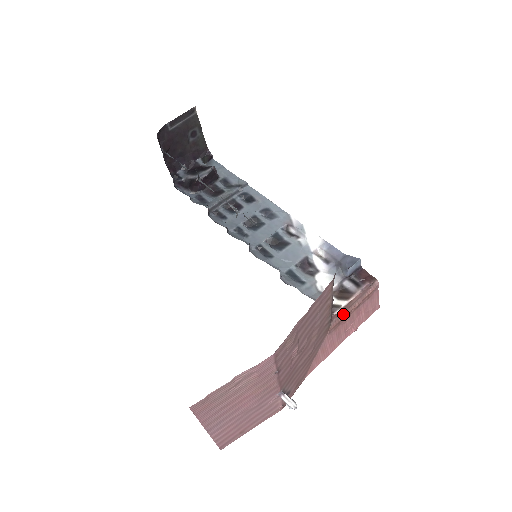
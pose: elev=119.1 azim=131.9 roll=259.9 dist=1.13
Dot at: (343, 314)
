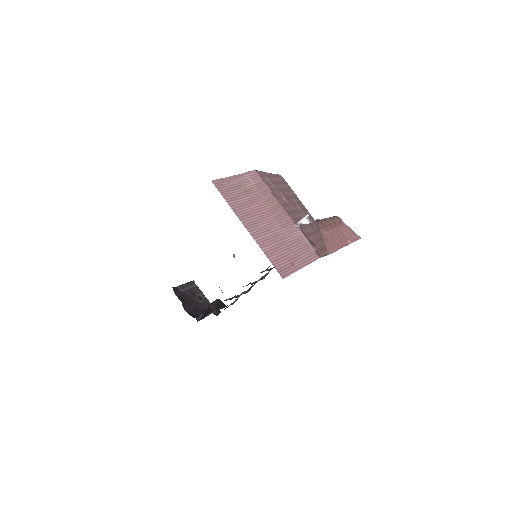
Dot at: (324, 223)
